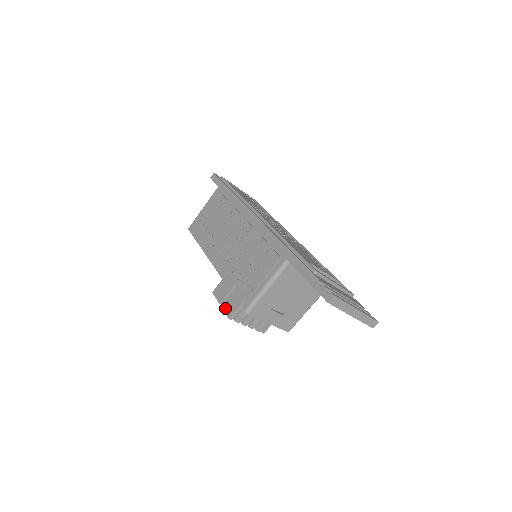
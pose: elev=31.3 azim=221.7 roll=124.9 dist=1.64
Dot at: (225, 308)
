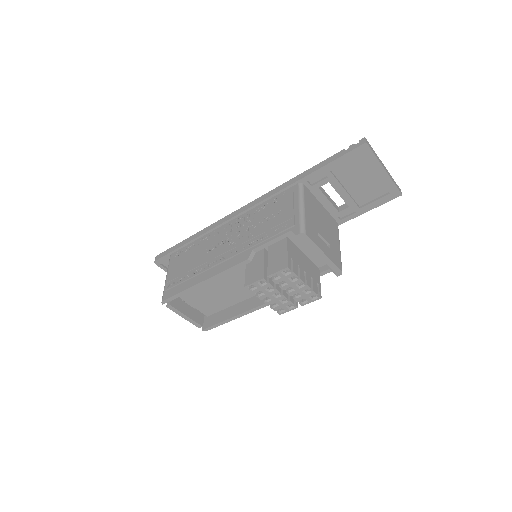
Dot at: (274, 270)
